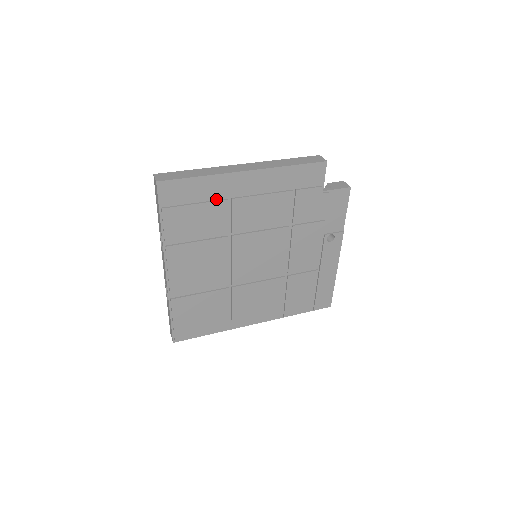
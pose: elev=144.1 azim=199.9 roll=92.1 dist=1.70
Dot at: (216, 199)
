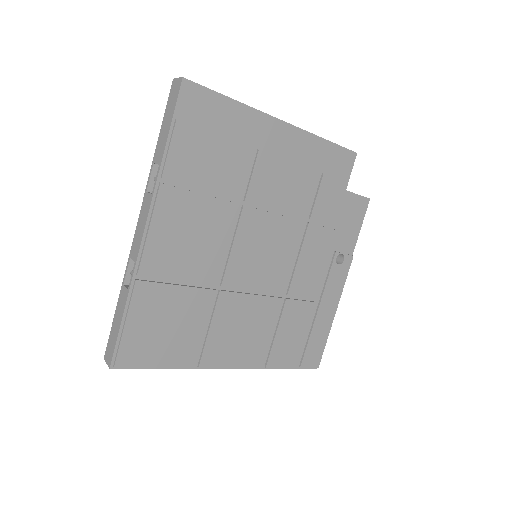
Dot at: (241, 142)
